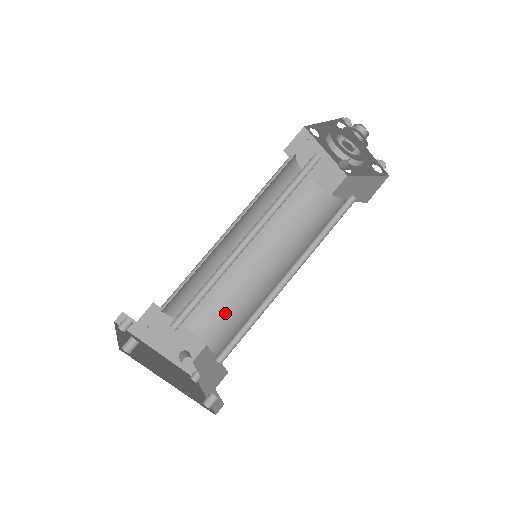
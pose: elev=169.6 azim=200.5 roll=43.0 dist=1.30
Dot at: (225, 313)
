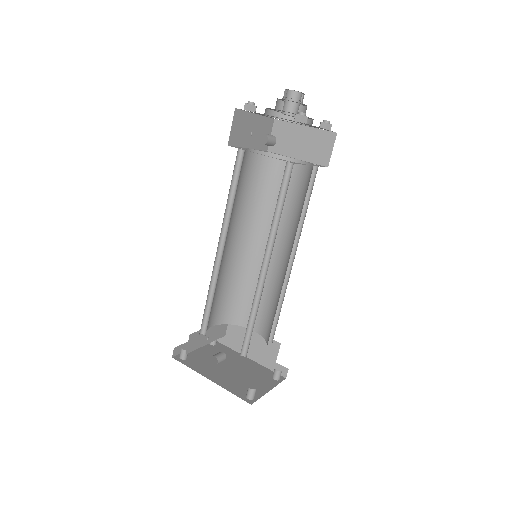
Dot at: (273, 313)
